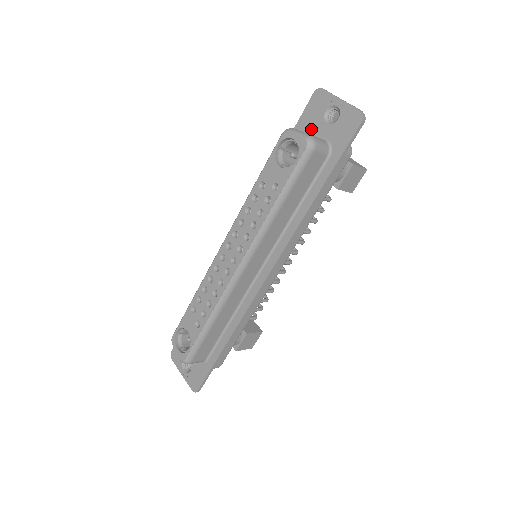
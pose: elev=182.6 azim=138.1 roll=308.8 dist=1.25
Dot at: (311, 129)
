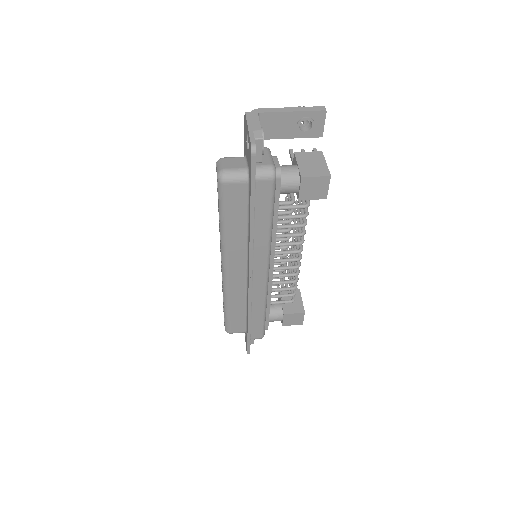
Dot at: (246, 152)
